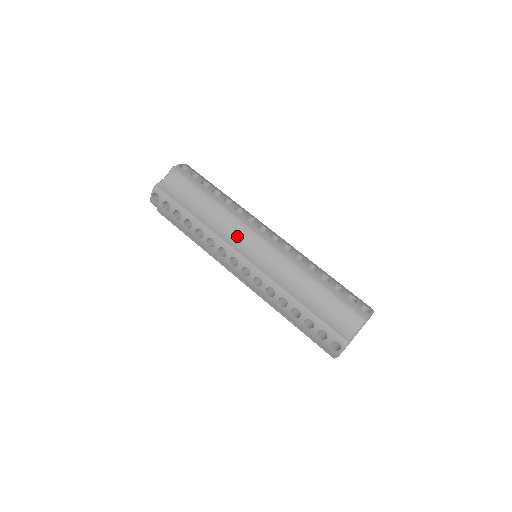
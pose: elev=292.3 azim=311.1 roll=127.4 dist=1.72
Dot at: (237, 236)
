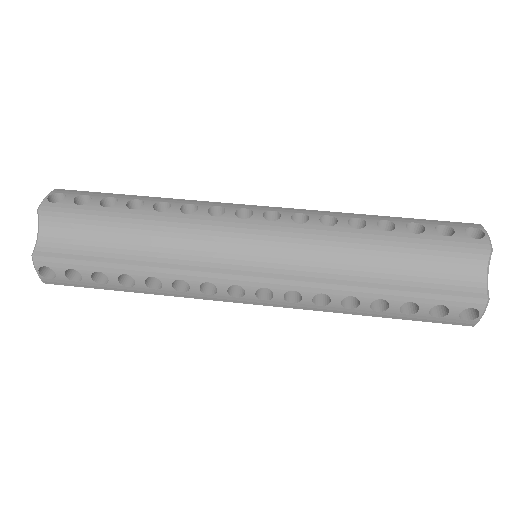
Dot at: (214, 251)
